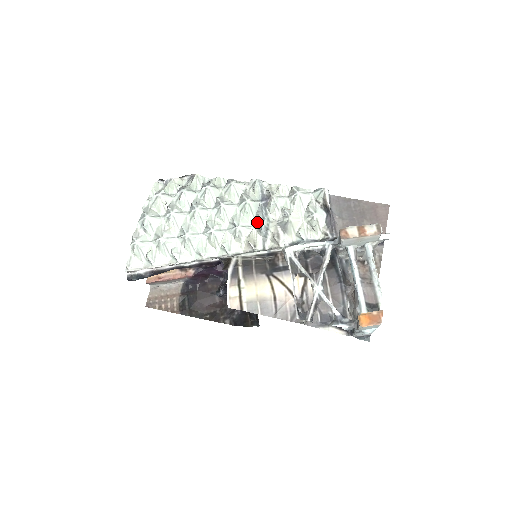
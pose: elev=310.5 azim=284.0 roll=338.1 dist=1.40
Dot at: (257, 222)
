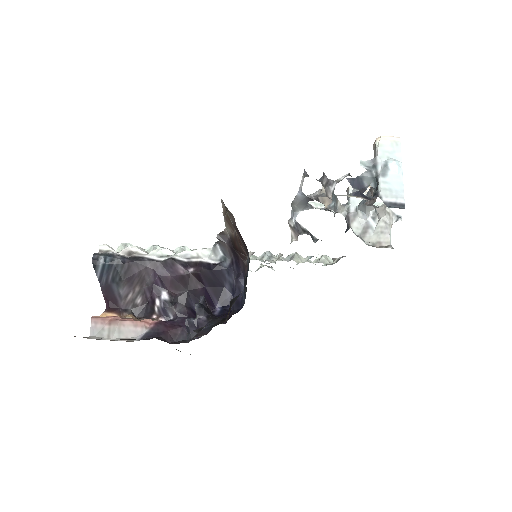
Dot at: (261, 256)
